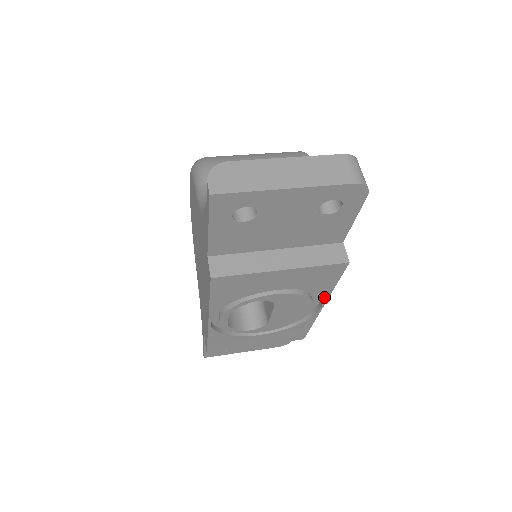
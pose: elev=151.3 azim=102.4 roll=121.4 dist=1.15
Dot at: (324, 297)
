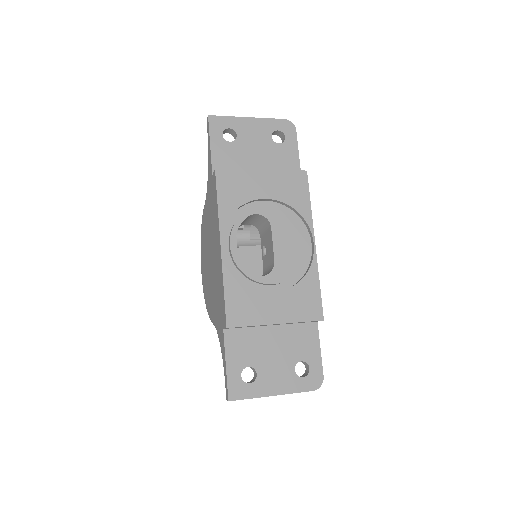
Dot at: (309, 223)
